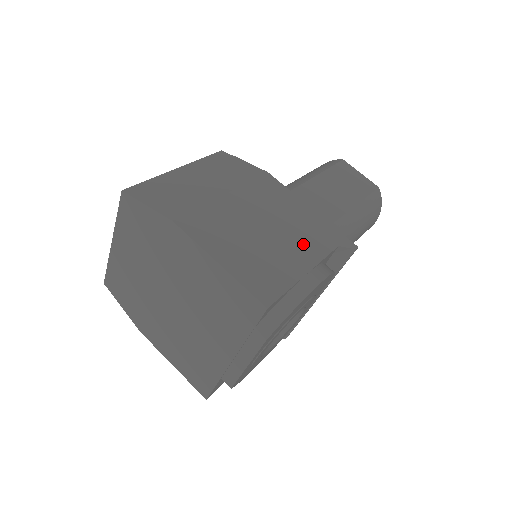
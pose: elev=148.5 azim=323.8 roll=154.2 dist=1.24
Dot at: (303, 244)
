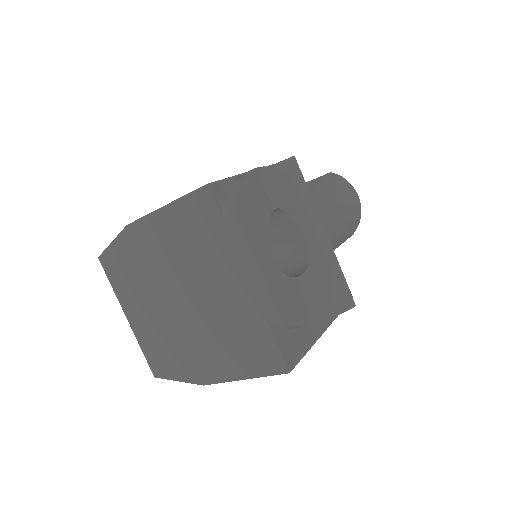
Dot at: occluded
